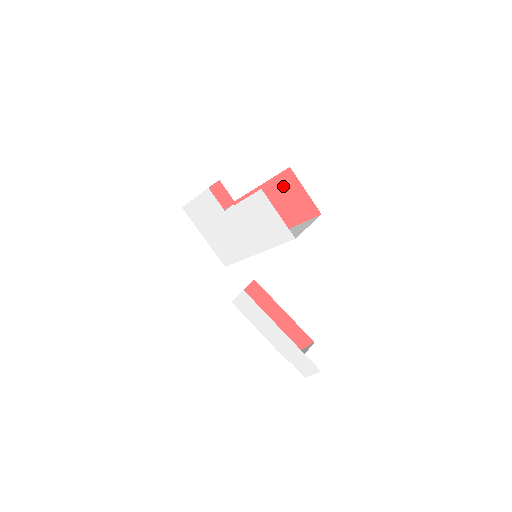
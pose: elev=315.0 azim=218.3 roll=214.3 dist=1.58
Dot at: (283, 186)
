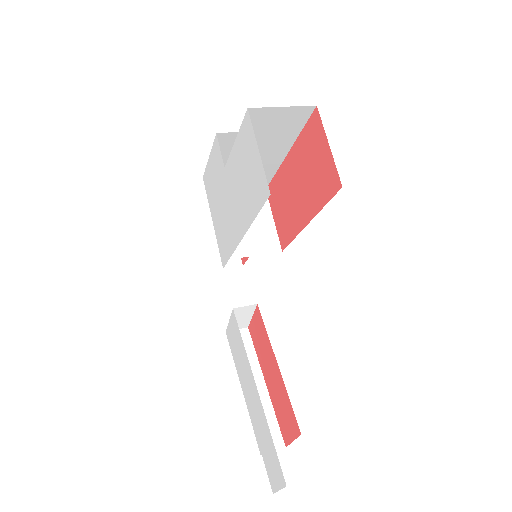
Dot at: (308, 145)
